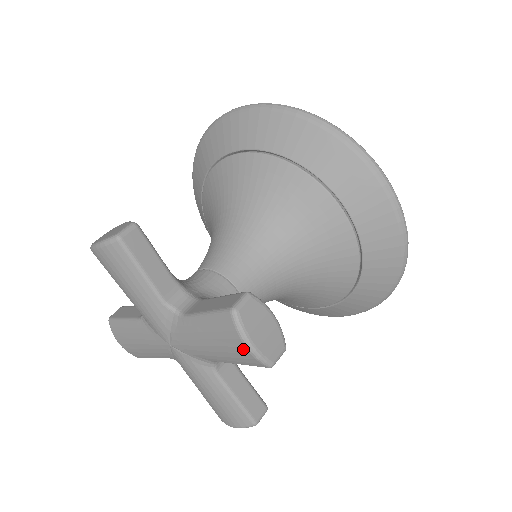
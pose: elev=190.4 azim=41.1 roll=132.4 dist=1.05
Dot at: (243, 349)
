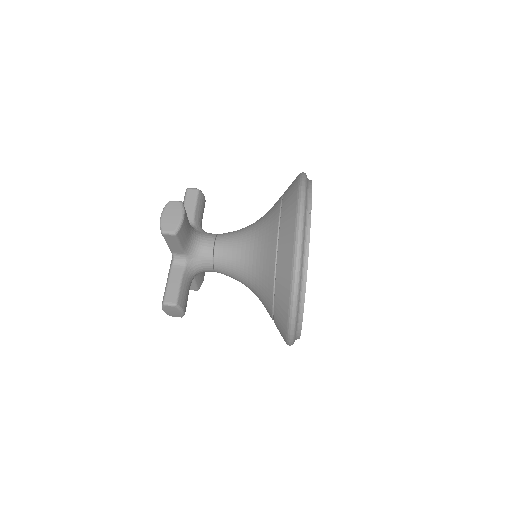
Dot at: occluded
